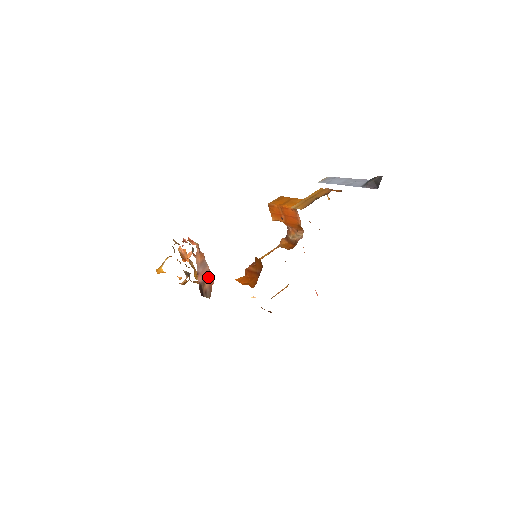
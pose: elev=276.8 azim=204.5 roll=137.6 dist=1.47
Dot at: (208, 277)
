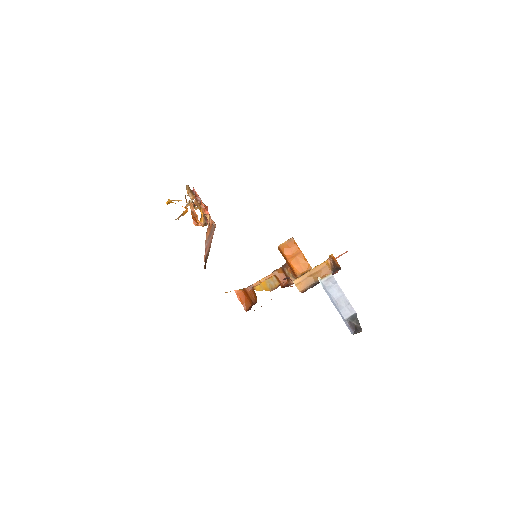
Dot at: (212, 237)
